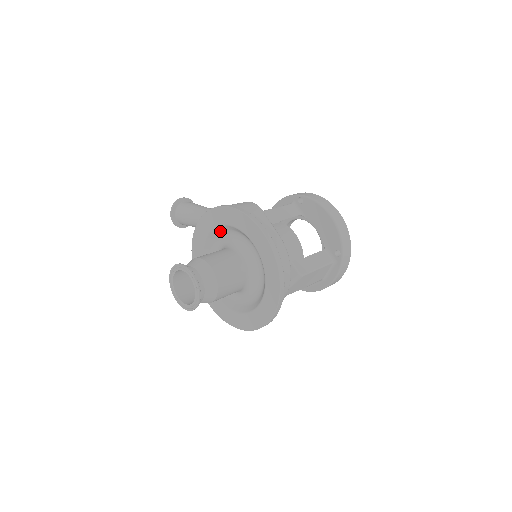
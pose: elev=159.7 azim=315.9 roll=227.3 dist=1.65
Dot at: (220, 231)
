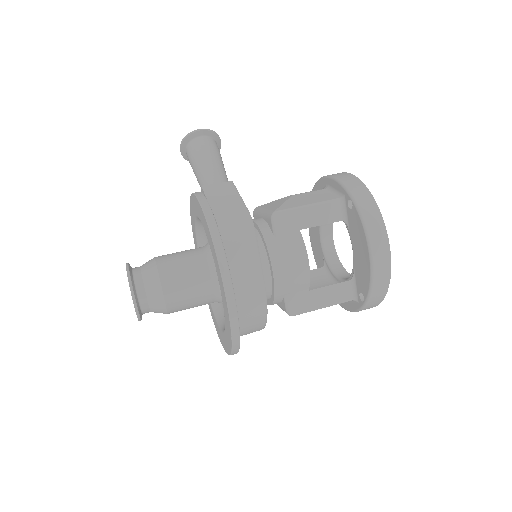
Dot at: occluded
